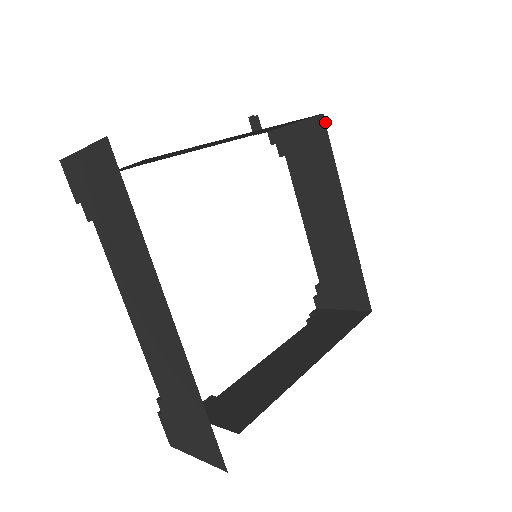
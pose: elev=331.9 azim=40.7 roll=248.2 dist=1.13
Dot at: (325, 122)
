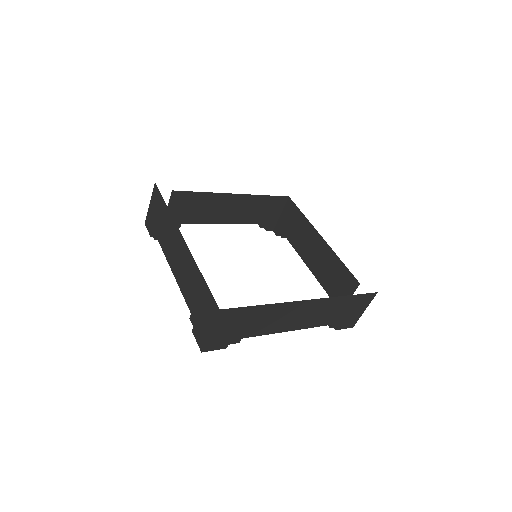
Dot at: occluded
